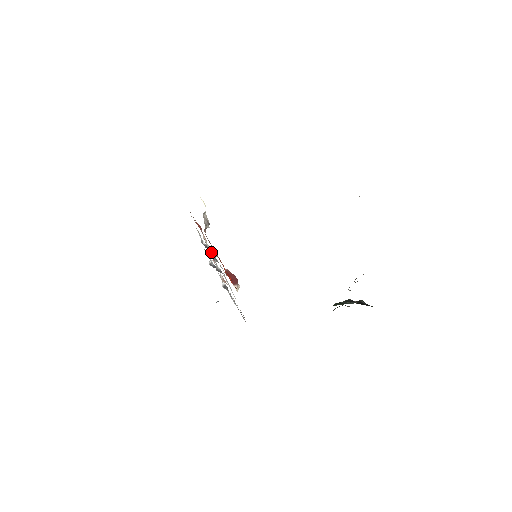
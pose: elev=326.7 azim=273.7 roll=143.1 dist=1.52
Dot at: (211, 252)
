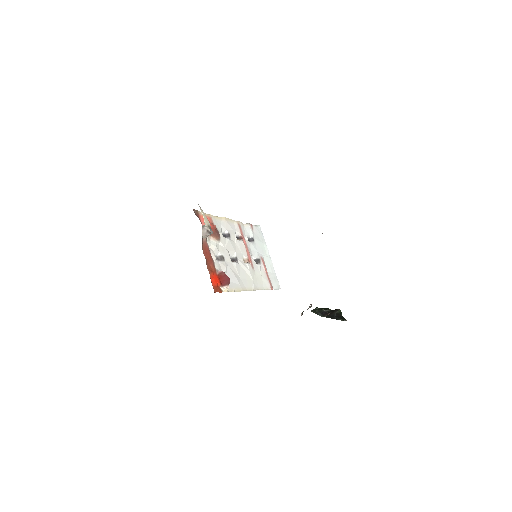
Dot at: (215, 252)
